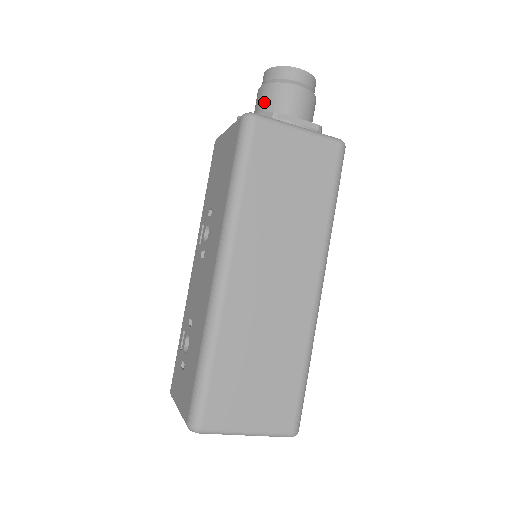
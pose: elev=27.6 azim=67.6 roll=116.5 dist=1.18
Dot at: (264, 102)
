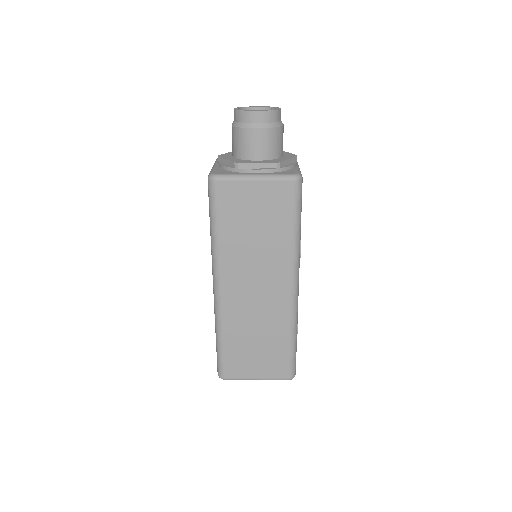
Dot at: (234, 143)
